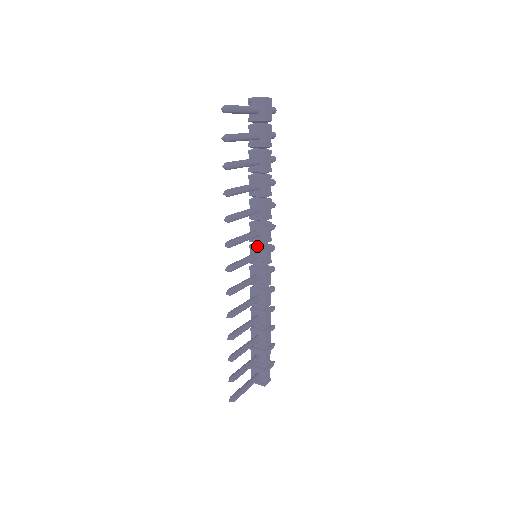
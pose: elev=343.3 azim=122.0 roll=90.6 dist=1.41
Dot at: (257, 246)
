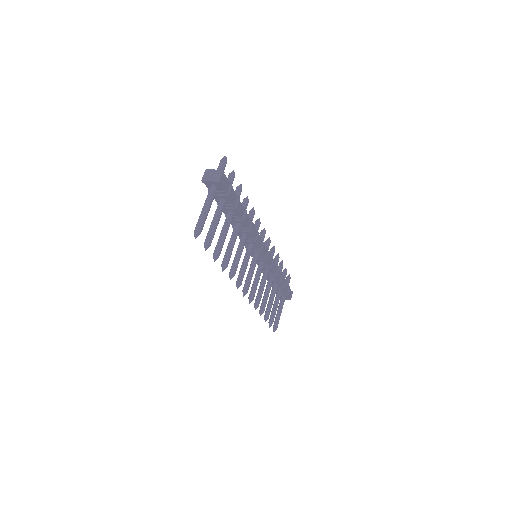
Dot at: (254, 251)
